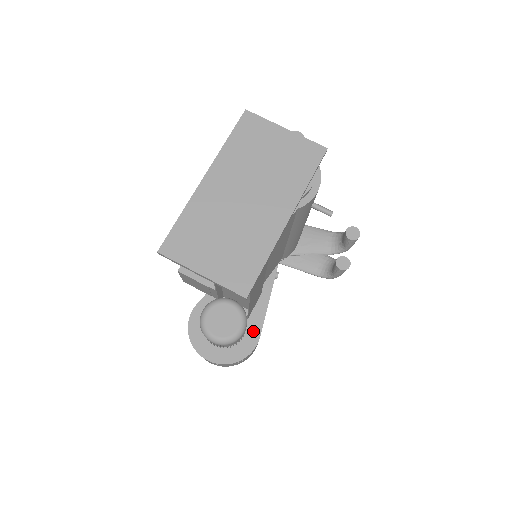
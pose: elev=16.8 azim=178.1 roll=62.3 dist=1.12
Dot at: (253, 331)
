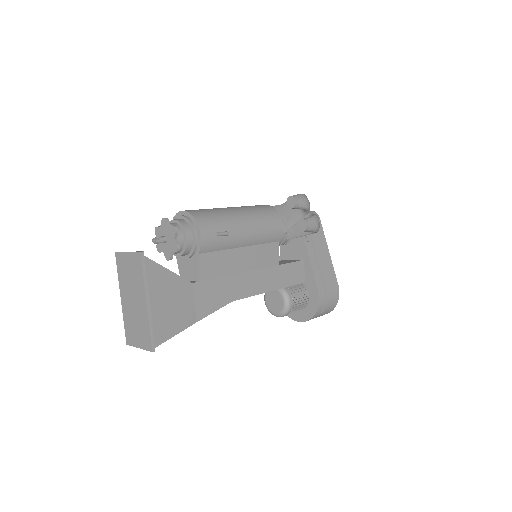
Dot at: (312, 289)
